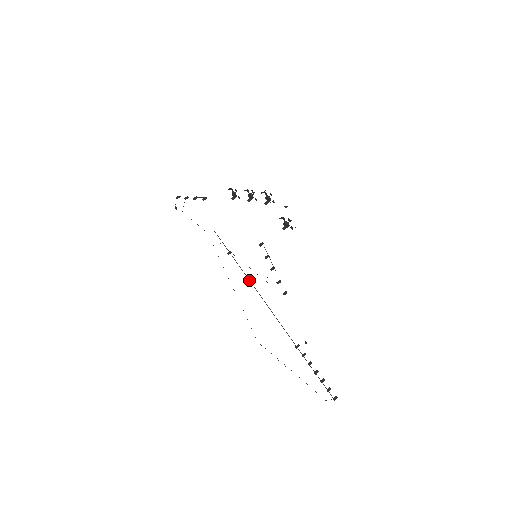
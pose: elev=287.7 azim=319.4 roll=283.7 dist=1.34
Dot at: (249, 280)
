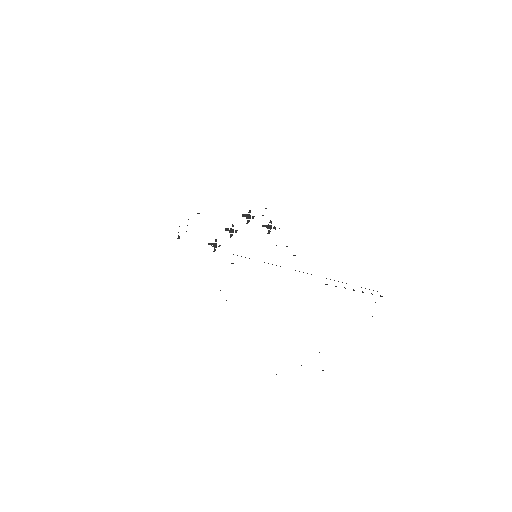
Dot at: occluded
